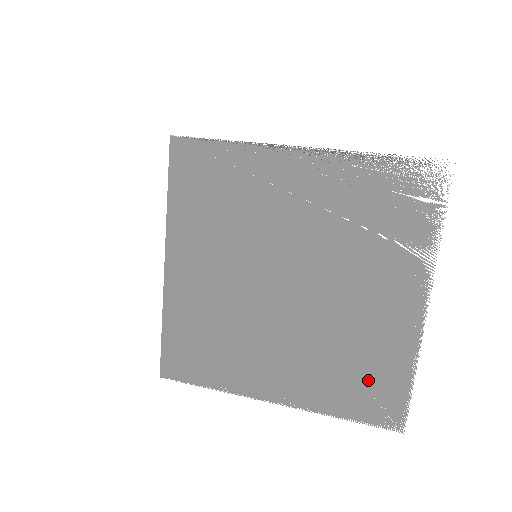
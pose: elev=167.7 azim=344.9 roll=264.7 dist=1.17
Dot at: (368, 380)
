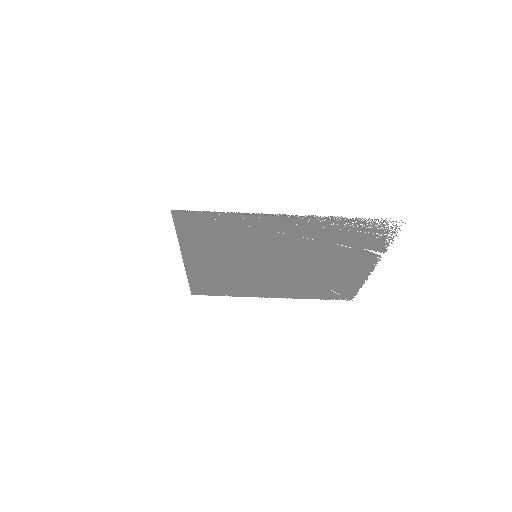
Dot at: (333, 289)
